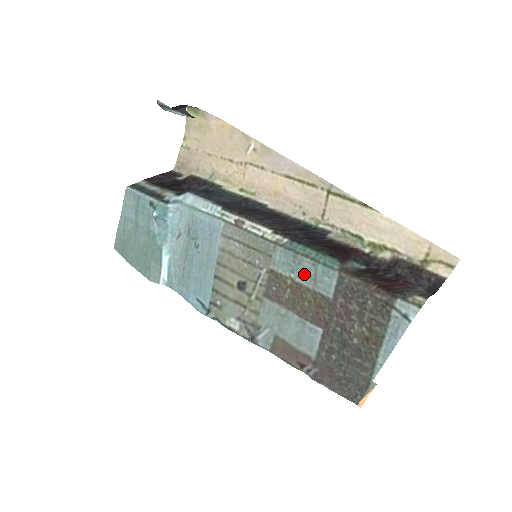
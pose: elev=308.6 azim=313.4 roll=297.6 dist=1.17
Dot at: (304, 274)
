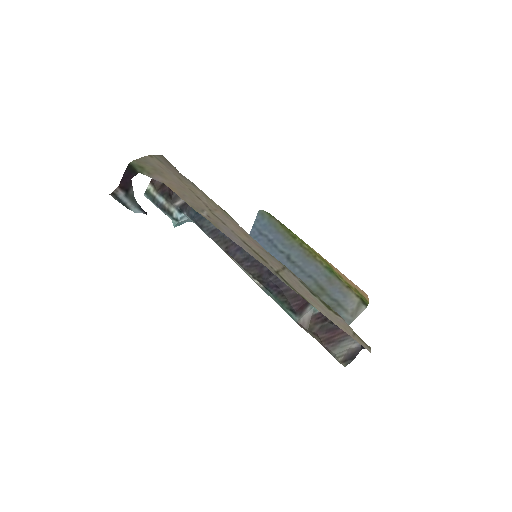
Dot at: occluded
